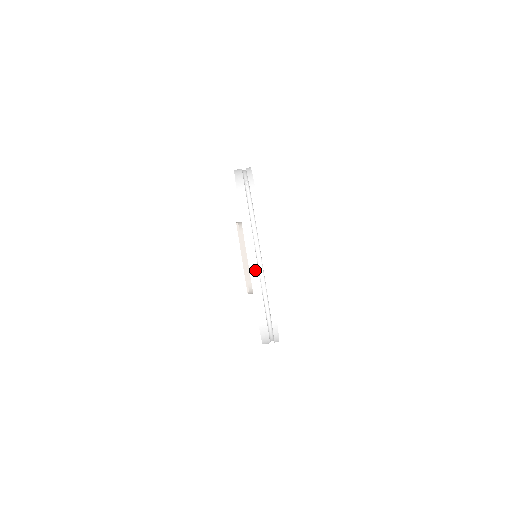
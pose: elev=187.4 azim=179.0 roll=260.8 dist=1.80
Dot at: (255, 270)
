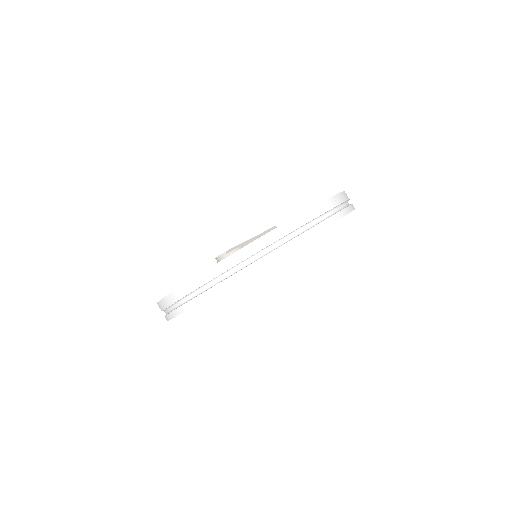
Dot at: (317, 213)
